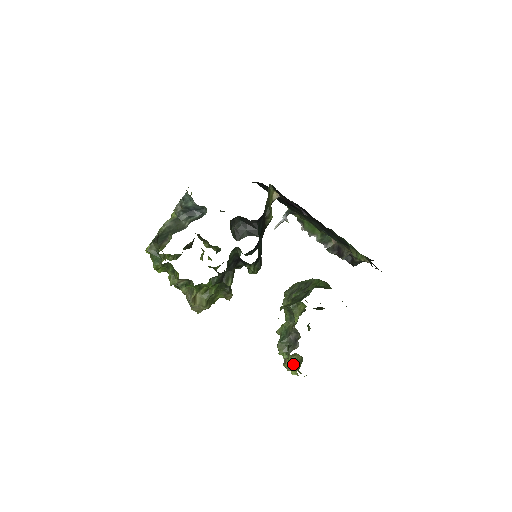
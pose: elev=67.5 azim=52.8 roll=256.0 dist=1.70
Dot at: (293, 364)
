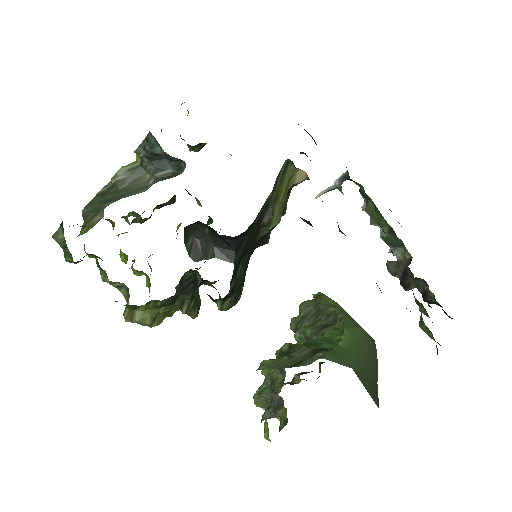
Dot at: (268, 429)
